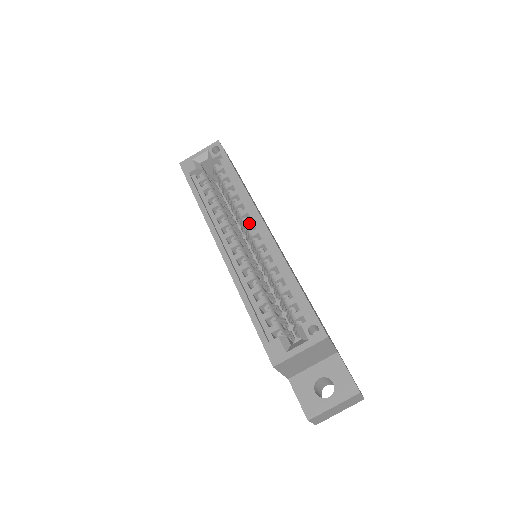
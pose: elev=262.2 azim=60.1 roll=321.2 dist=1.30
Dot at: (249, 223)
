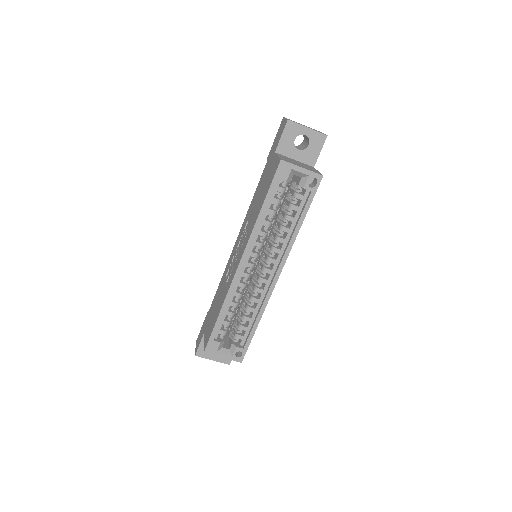
Dot at: (272, 262)
